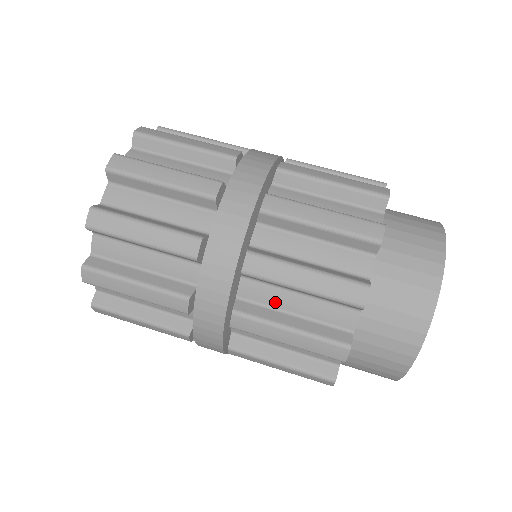
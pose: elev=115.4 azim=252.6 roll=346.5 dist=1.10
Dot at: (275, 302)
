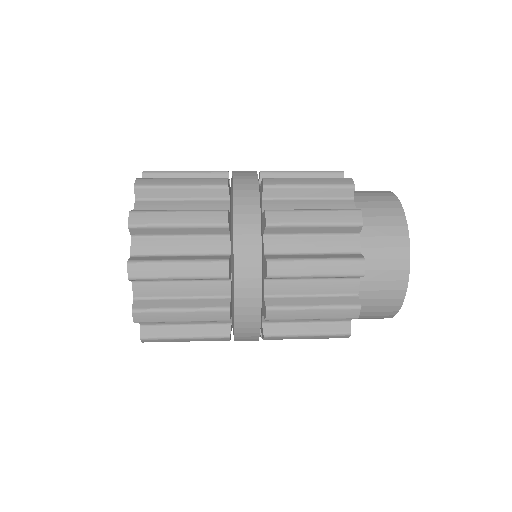
Dot at: (295, 291)
